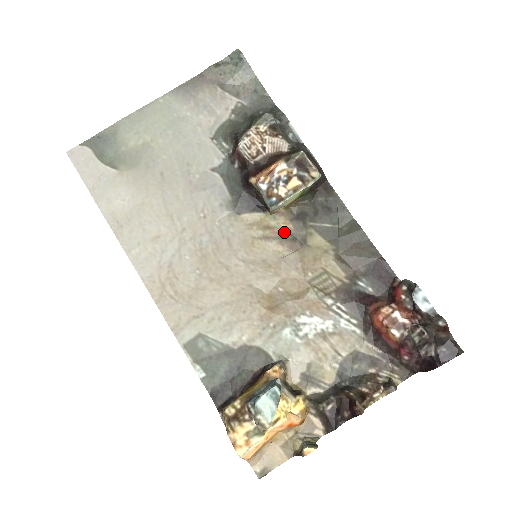
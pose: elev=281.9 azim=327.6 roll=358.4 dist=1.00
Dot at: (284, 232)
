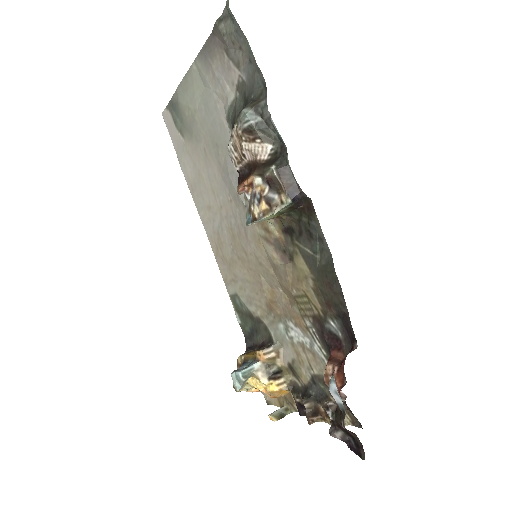
Dot at: (278, 241)
